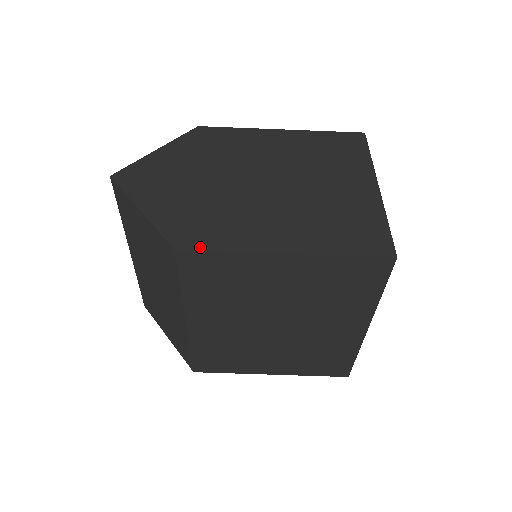
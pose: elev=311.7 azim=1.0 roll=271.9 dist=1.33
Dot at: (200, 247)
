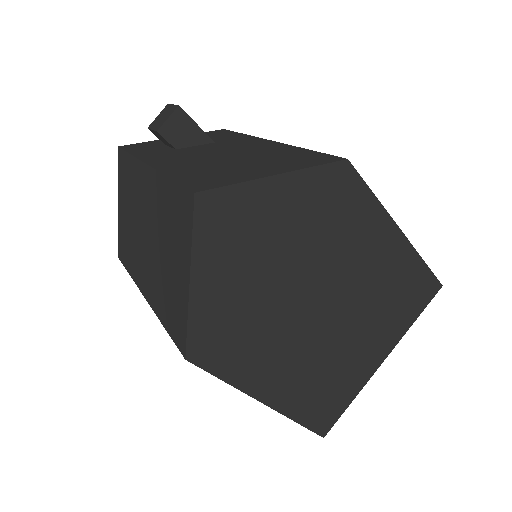
Dot at: (209, 367)
